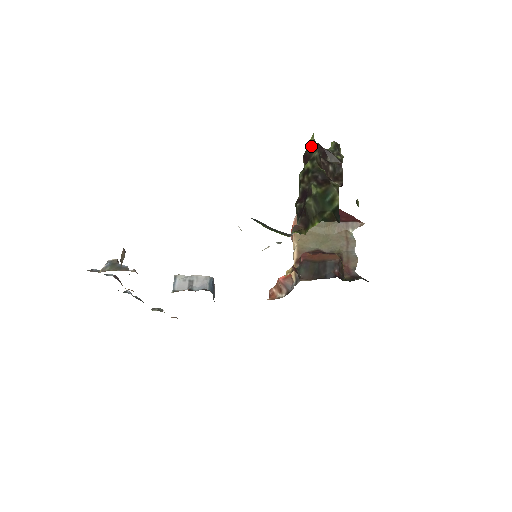
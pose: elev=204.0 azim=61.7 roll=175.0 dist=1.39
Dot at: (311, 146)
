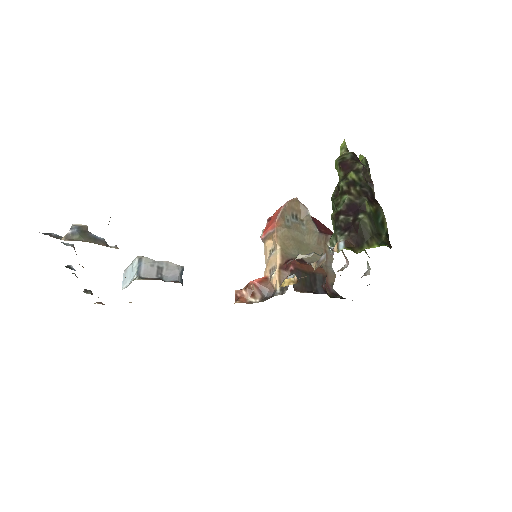
Dot at: (350, 154)
